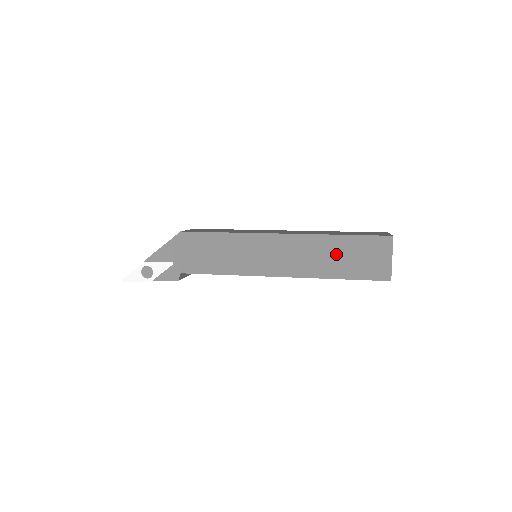
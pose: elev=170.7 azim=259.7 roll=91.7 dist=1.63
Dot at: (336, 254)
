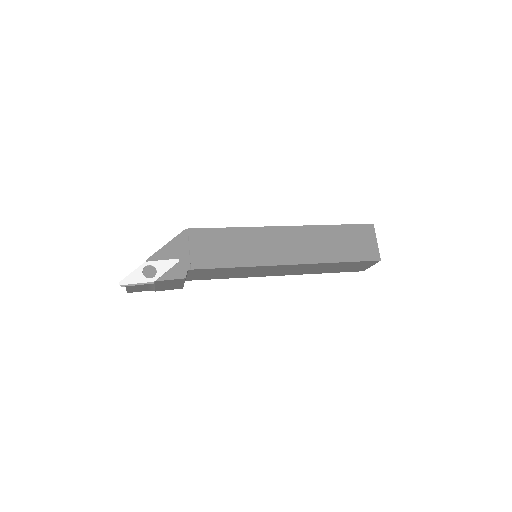
Dot at: (333, 241)
